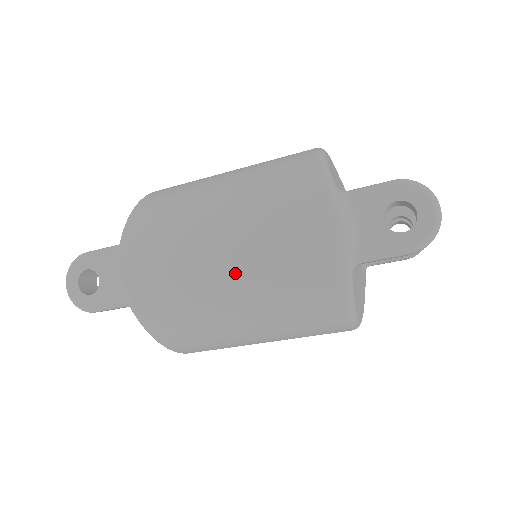
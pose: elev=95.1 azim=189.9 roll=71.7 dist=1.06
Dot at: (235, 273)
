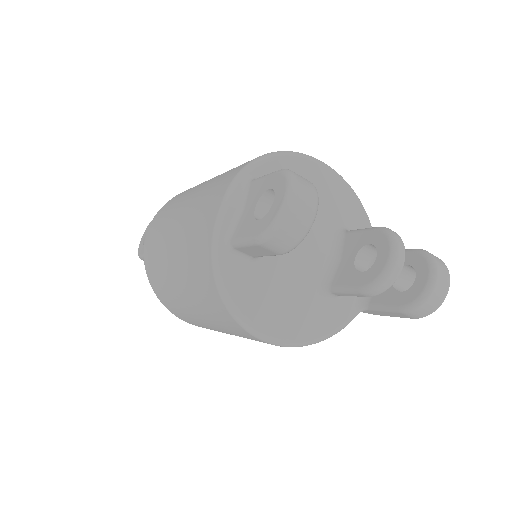
Dot at: (175, 237)
